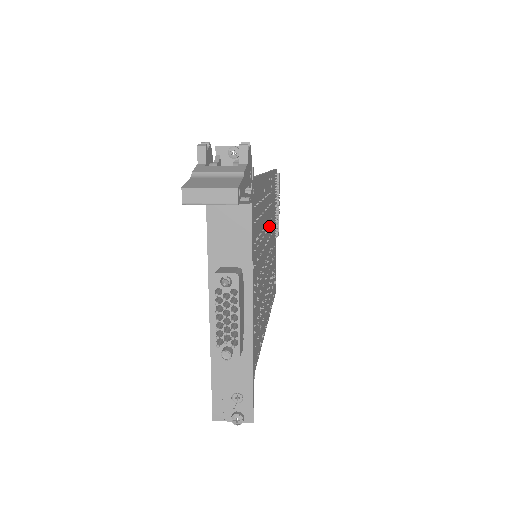
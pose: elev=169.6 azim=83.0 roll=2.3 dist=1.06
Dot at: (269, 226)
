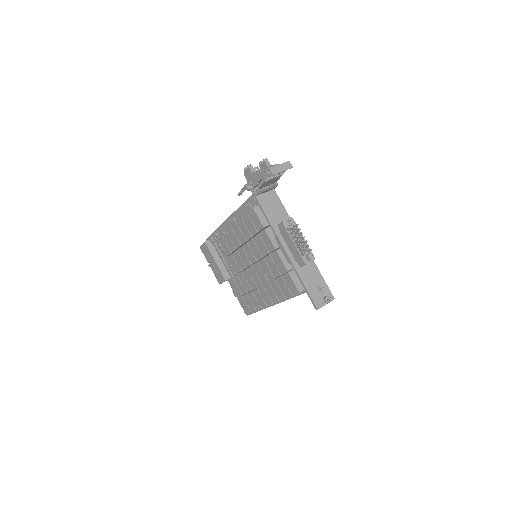
Dot at: occluded
